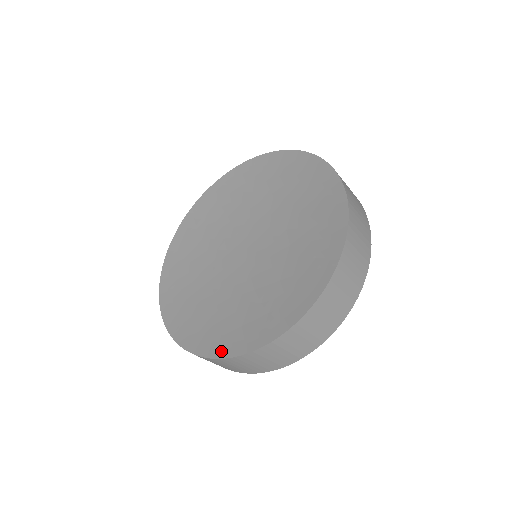
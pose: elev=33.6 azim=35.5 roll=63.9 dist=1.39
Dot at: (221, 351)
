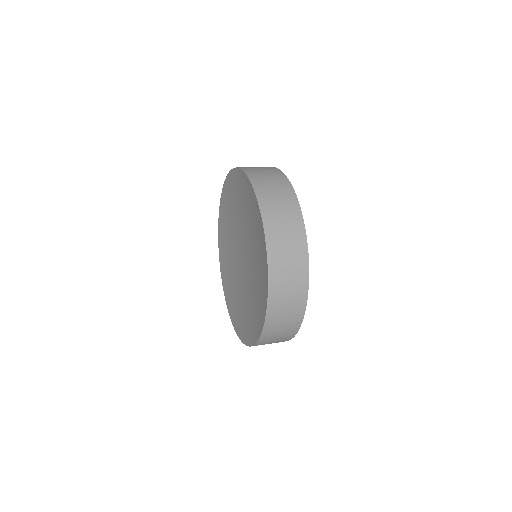
Dot at: (249, 341)
